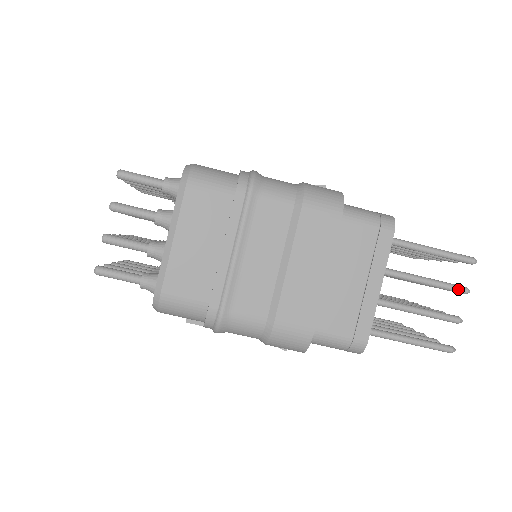
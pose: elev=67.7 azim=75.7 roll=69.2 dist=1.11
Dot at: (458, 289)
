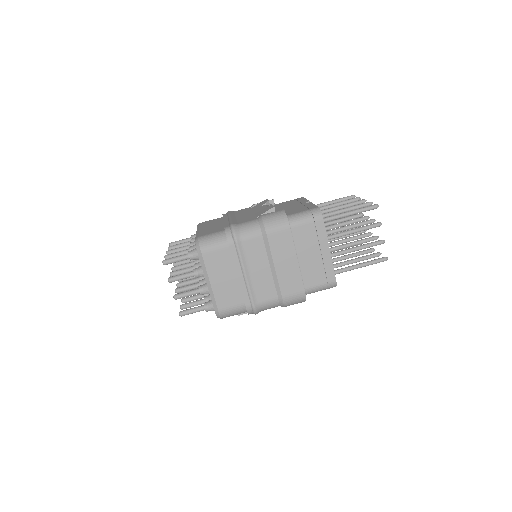
Dot at: (375, 226)
